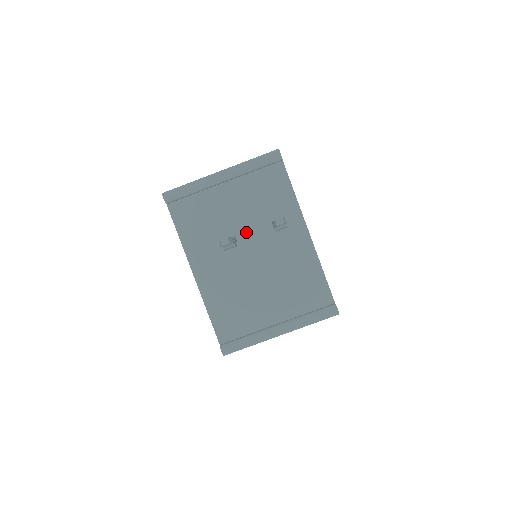
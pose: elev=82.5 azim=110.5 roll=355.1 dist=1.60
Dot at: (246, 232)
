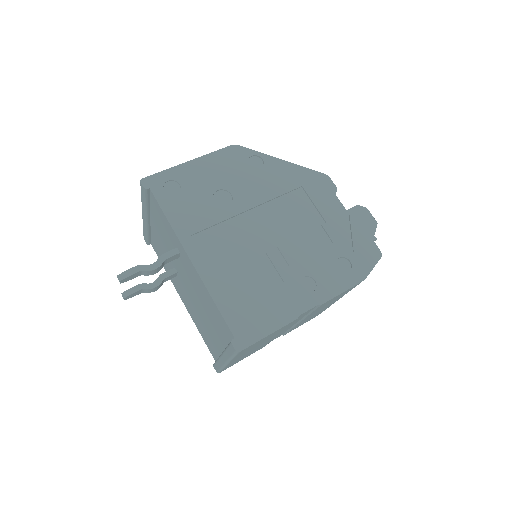
Dot at: (175, 263)
